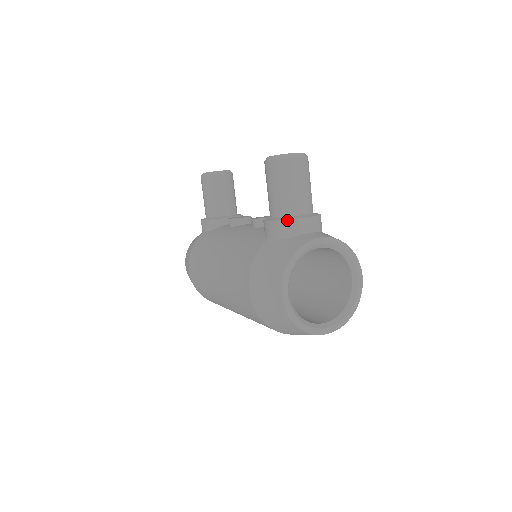
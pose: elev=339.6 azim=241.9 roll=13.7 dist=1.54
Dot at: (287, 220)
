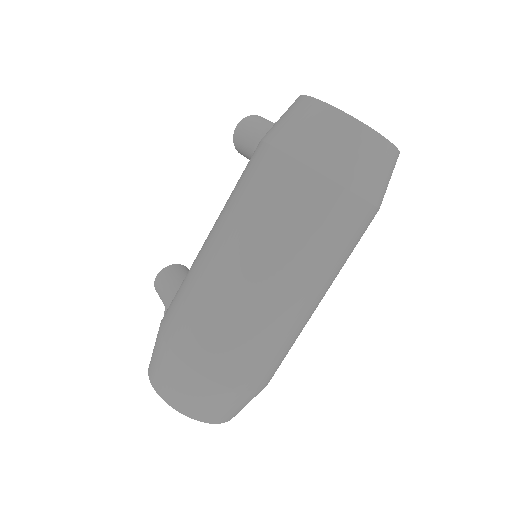
Dot at: occluded
